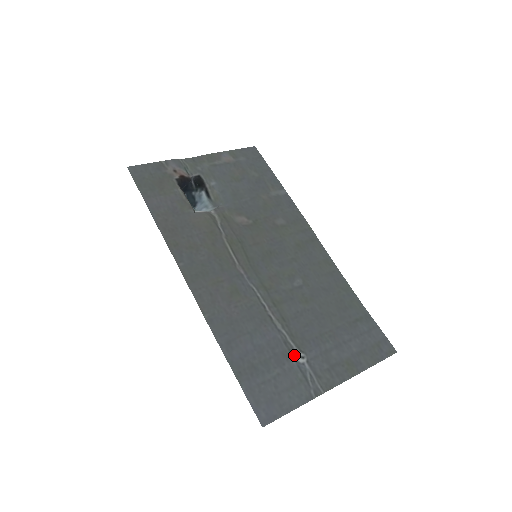
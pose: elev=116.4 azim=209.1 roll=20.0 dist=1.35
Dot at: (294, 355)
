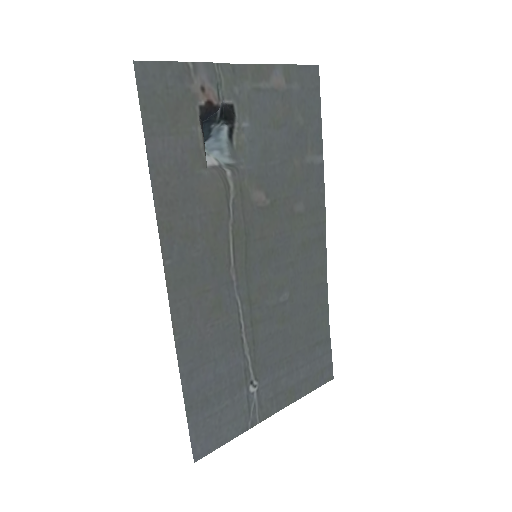
Dot at: (248, 384)
